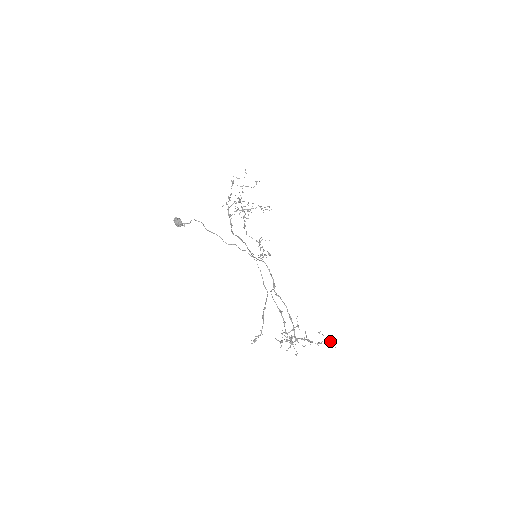
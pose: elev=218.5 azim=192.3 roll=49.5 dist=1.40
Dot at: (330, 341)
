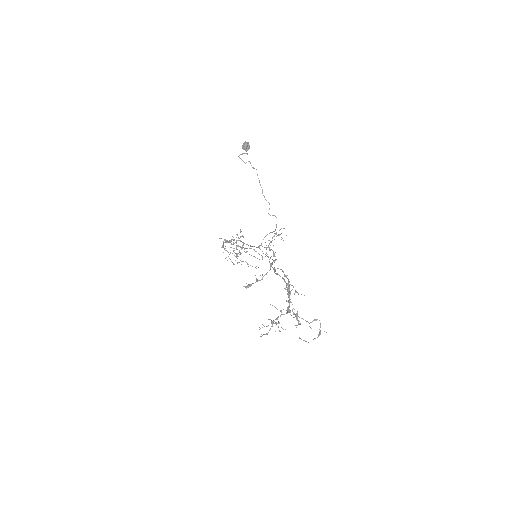
Dot at: (320, 333)
